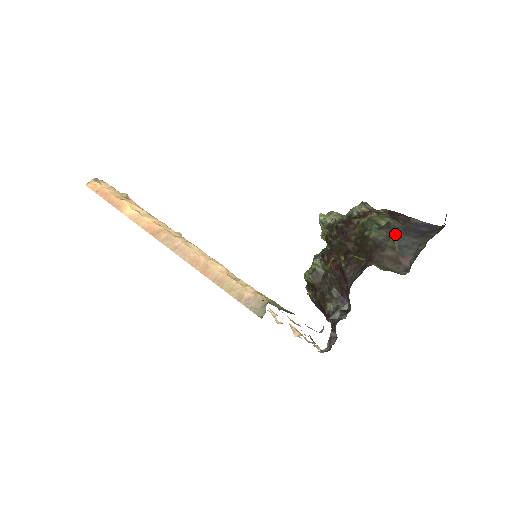
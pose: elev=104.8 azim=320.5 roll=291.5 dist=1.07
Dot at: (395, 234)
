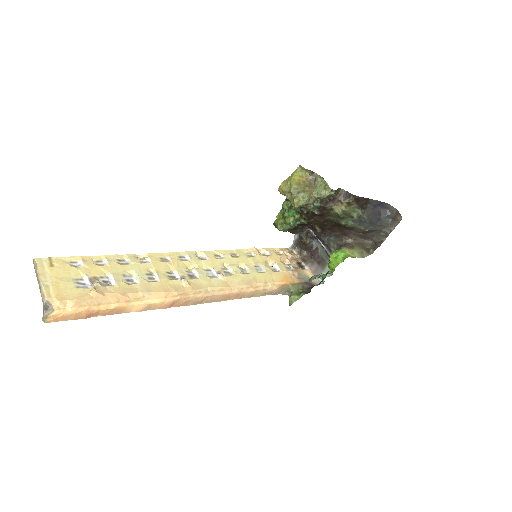
Dot at: (367, 228)
